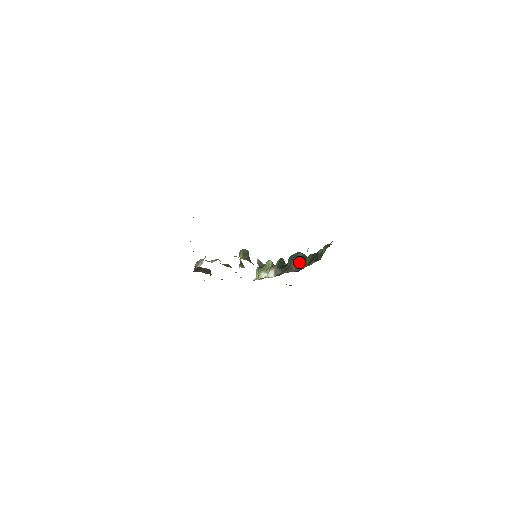
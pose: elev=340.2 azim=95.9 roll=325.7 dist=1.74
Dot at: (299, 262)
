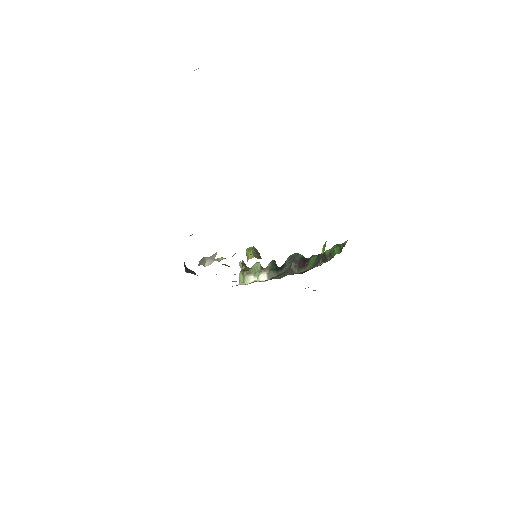
Dot at: (301, 263)
